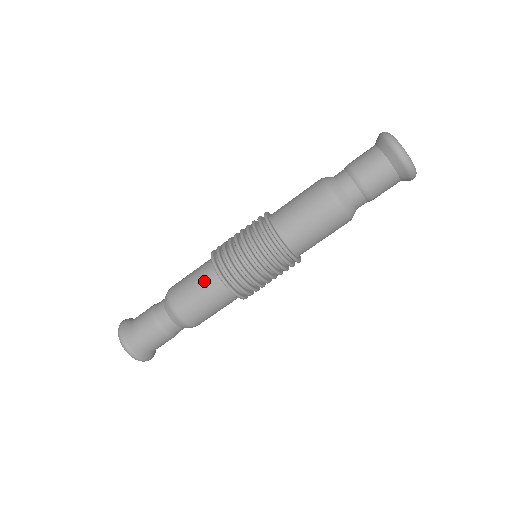
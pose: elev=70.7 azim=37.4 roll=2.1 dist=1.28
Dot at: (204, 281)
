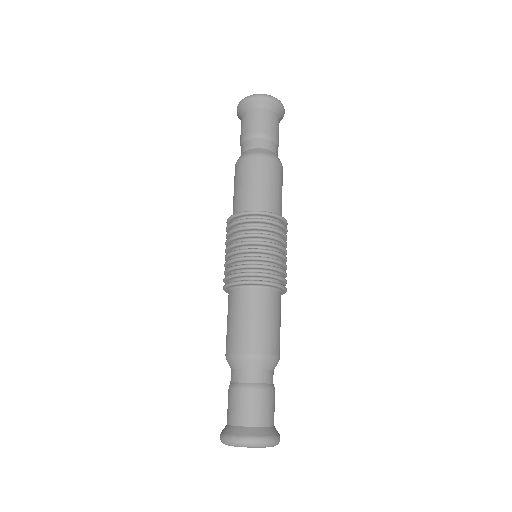
Dot at: (237, 305)
